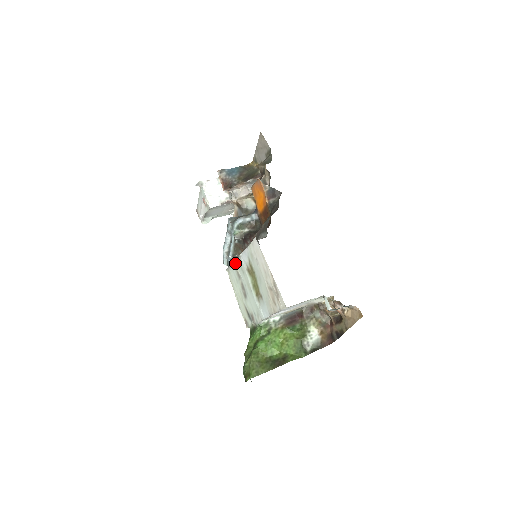
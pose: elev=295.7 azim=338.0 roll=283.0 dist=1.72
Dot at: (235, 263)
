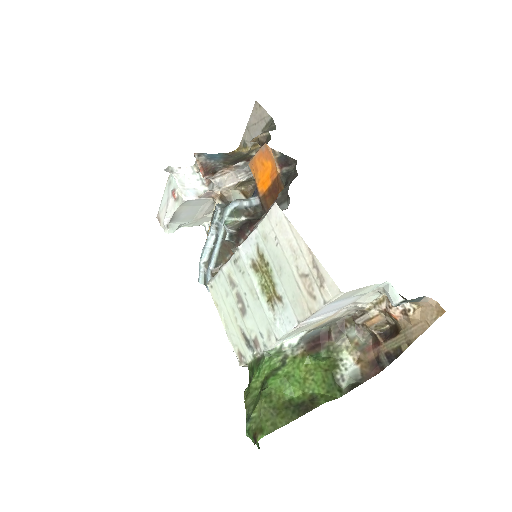
Dot at: (226, 266)
